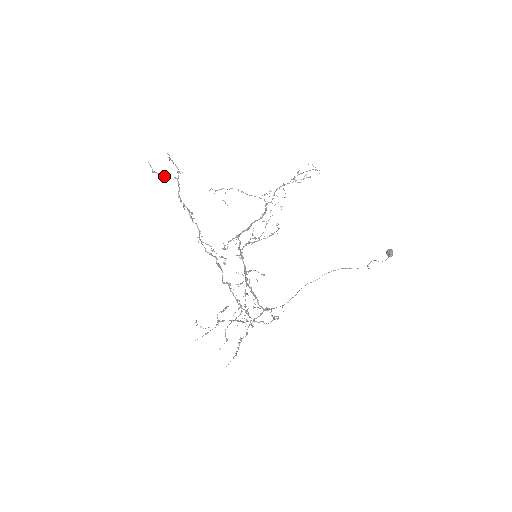
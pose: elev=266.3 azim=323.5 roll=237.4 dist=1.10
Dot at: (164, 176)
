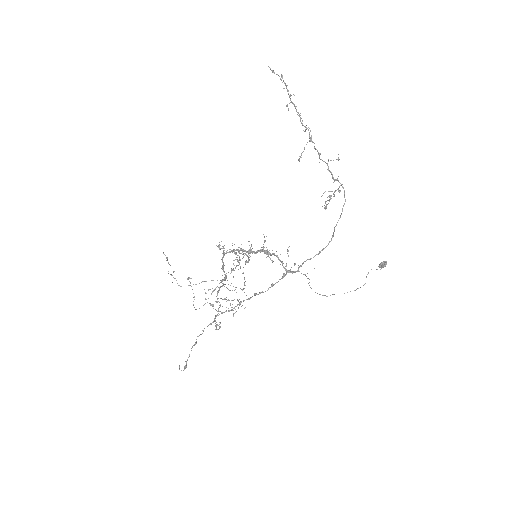
Dot at: occluded
